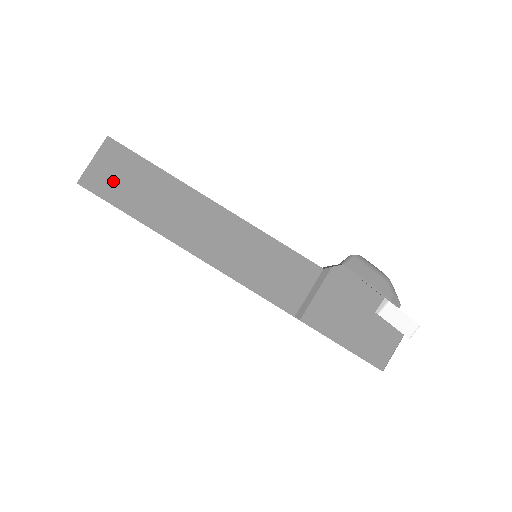
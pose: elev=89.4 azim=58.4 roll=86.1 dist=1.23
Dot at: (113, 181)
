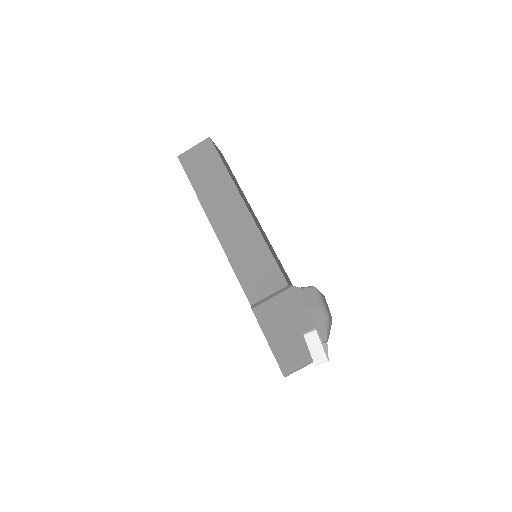
Dot at: (197, 164)
